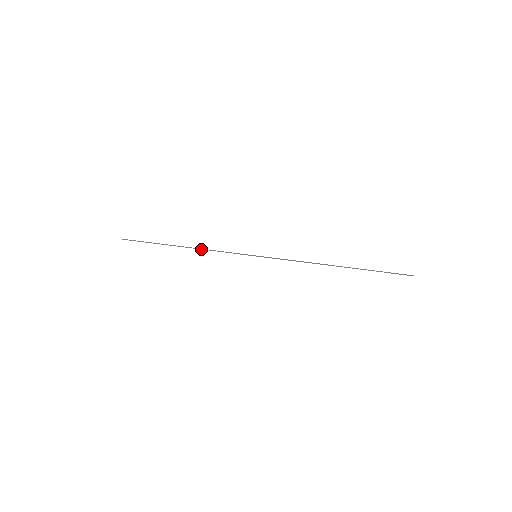
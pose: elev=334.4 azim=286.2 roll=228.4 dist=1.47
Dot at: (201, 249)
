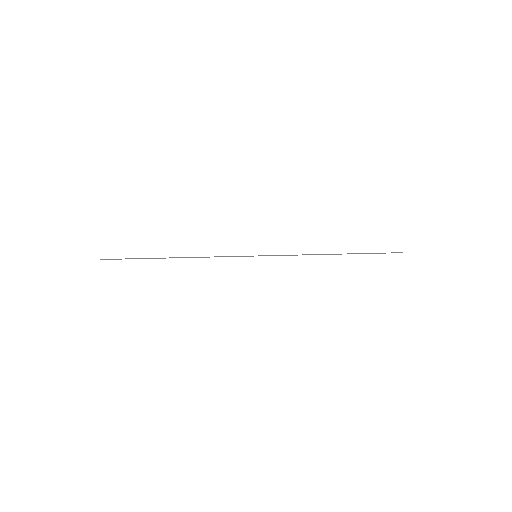
Dot at: (196, 257)
